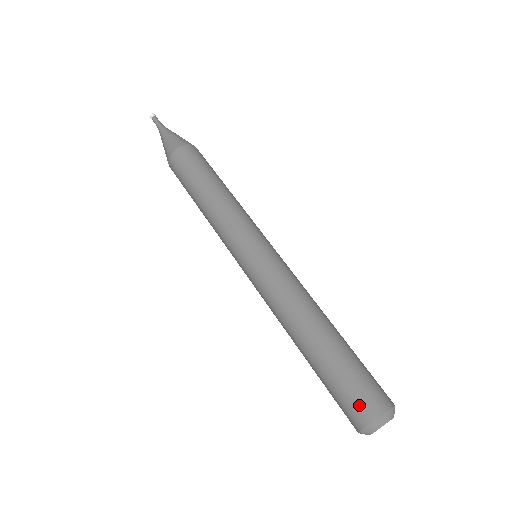
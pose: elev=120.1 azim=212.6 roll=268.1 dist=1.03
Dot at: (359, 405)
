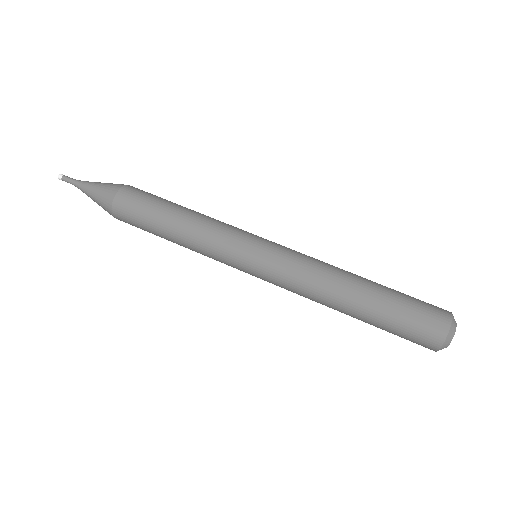
Dot at: (427, 332)
